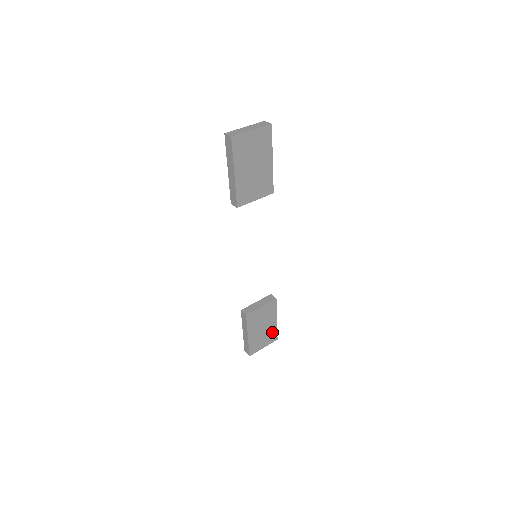
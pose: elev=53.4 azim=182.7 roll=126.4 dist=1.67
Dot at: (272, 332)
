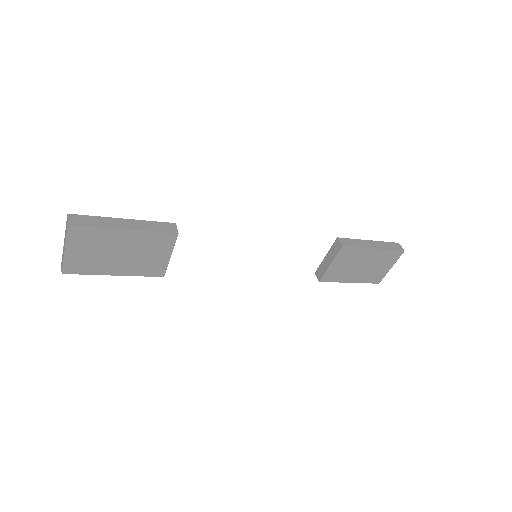
Dot at: (384, 256)
